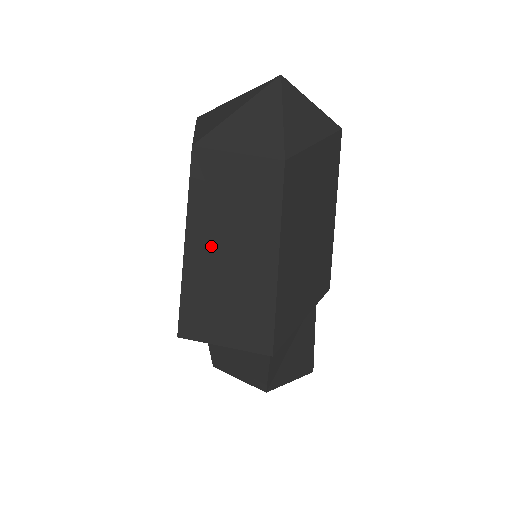
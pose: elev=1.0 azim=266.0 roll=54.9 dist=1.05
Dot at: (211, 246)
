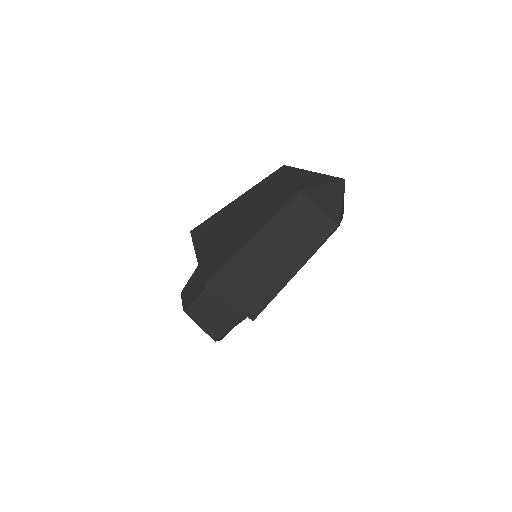
Dot at: (268, 245)
